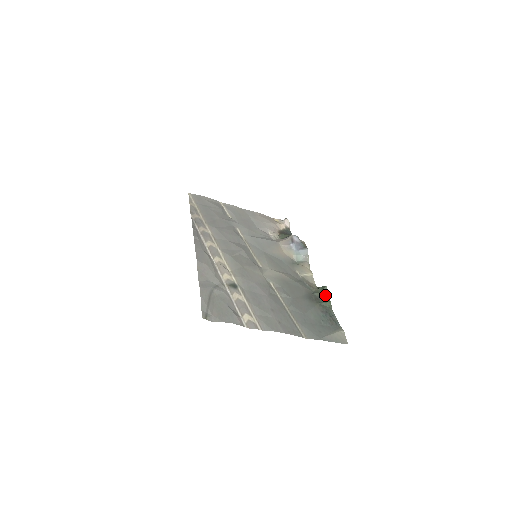
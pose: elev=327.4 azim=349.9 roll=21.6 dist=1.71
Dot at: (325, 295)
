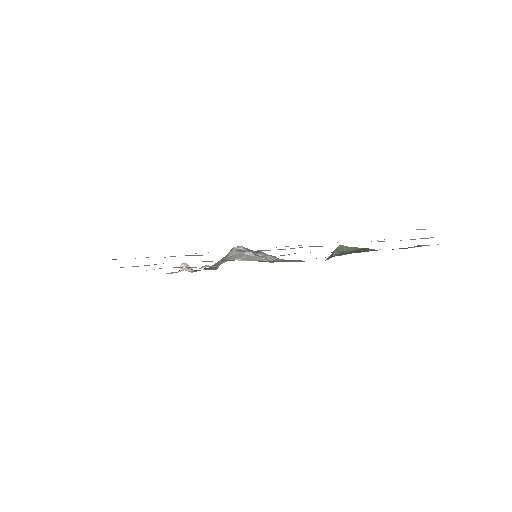
Dot at: (352, 249)
